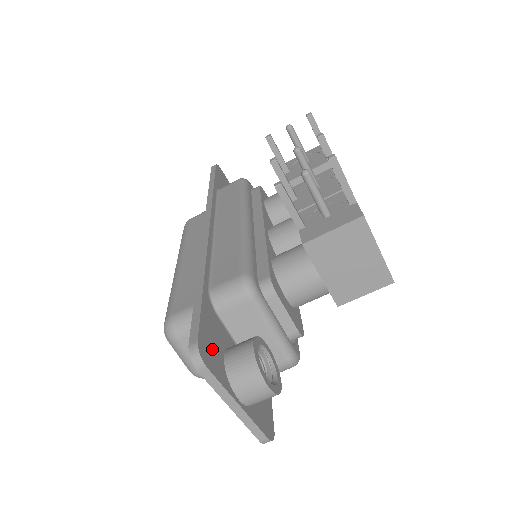
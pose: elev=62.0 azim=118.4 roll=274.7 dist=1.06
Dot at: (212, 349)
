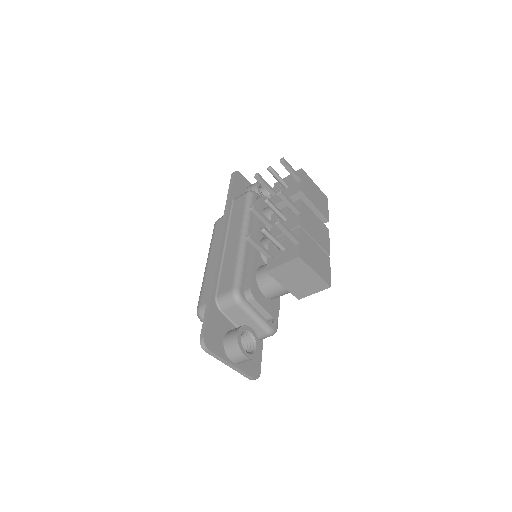
Dot at: (215, 337)
